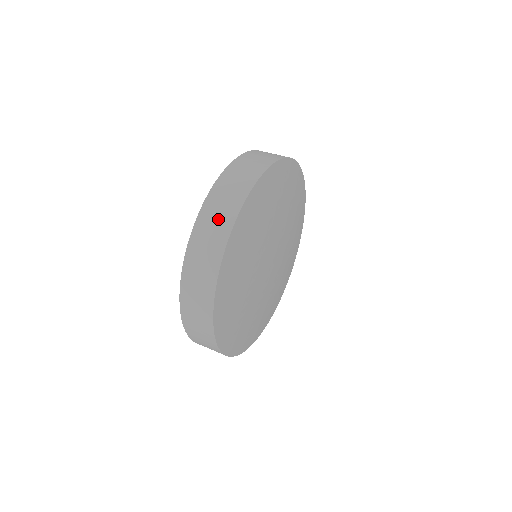
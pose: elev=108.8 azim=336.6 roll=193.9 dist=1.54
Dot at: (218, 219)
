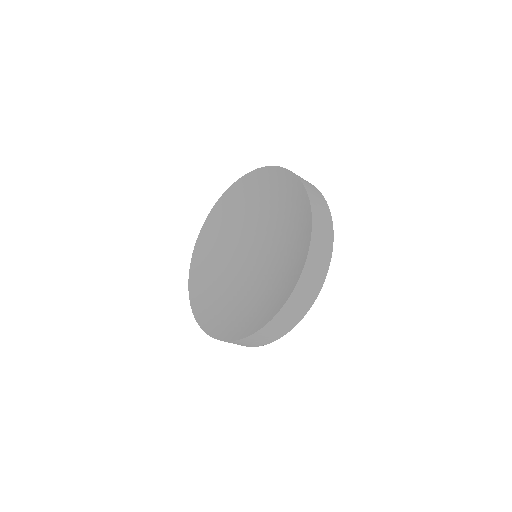
Dot at: (320, 262)
